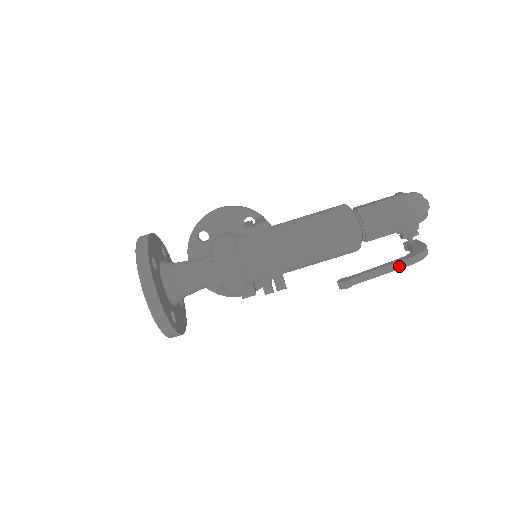
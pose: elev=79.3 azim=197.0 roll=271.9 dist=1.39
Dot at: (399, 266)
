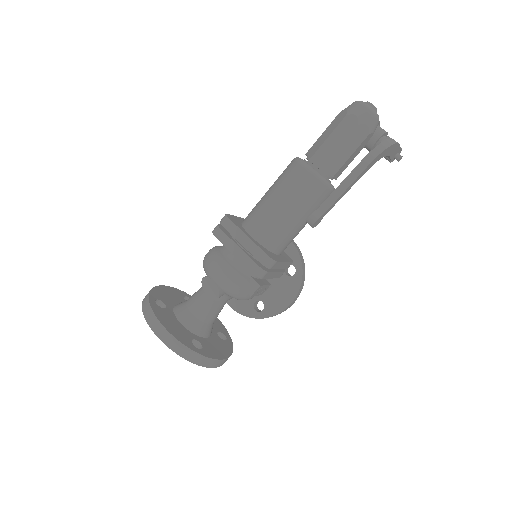
Dot at: (359, 171)
